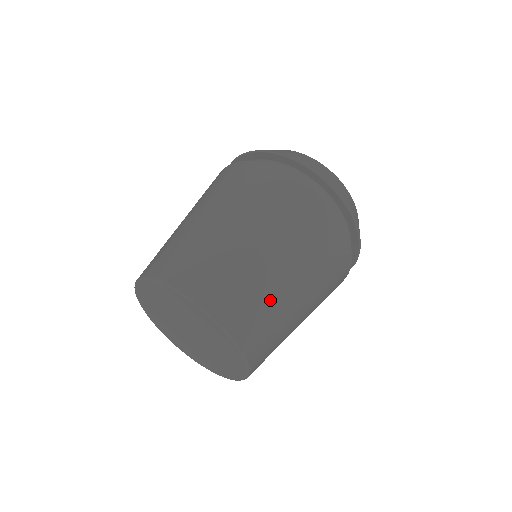
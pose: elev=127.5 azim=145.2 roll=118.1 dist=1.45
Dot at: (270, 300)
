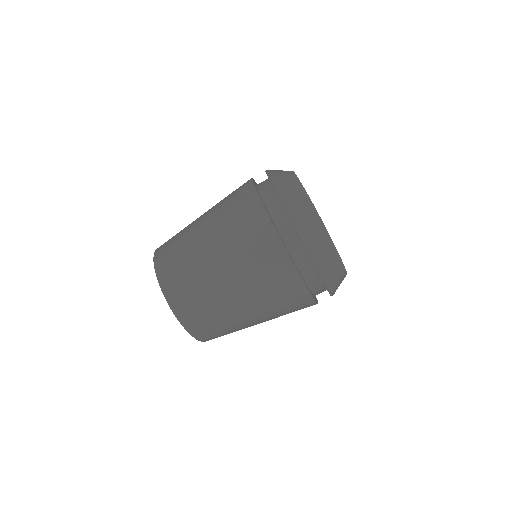
Dot at: (209, 299)
